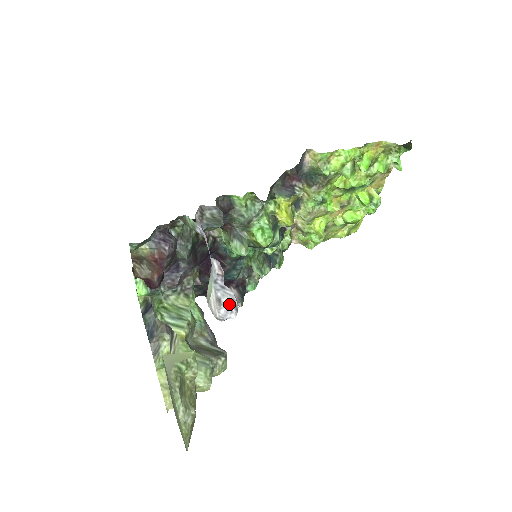
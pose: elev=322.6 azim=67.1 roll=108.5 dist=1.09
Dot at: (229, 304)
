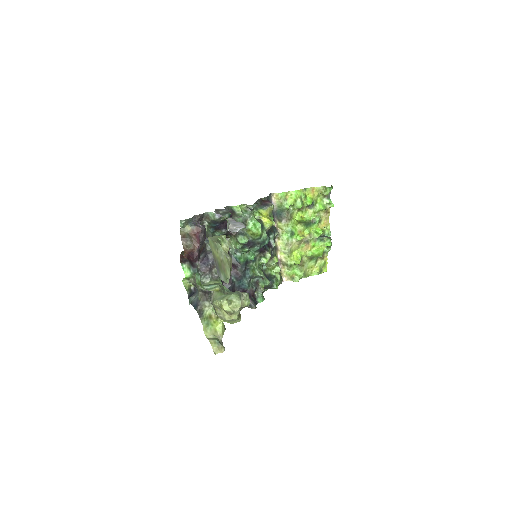
Dot at: (240, 225)
